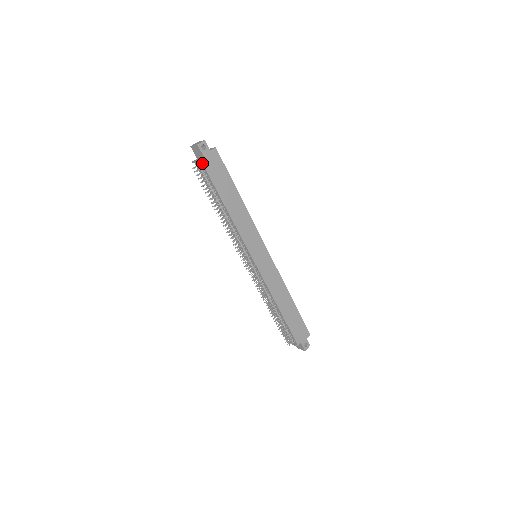
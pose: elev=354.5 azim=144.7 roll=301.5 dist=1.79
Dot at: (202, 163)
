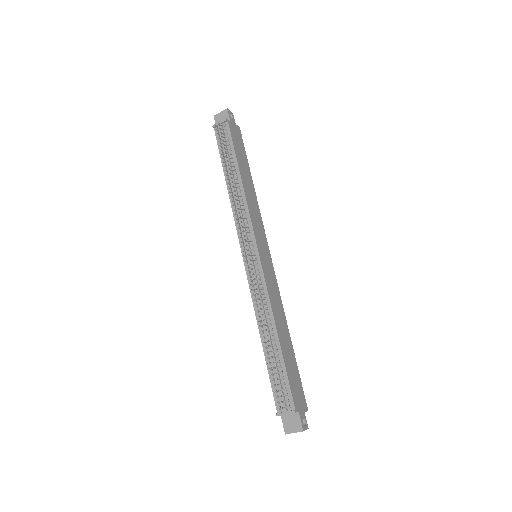
Dot at: (228, 123)
